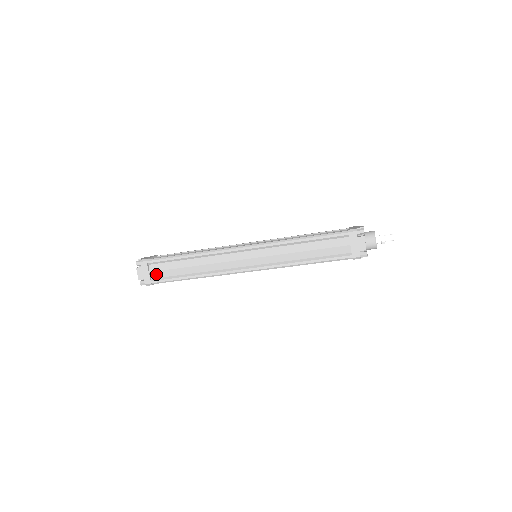
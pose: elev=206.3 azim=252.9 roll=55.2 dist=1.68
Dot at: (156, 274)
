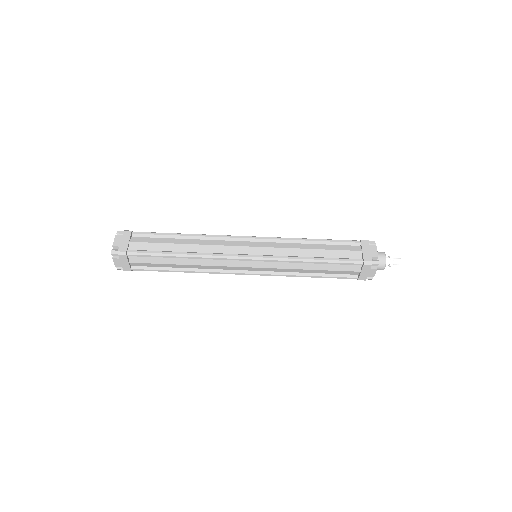
Dot at: (137, 245)
